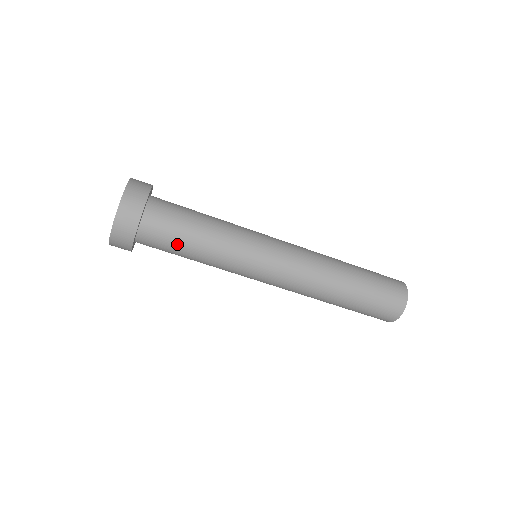
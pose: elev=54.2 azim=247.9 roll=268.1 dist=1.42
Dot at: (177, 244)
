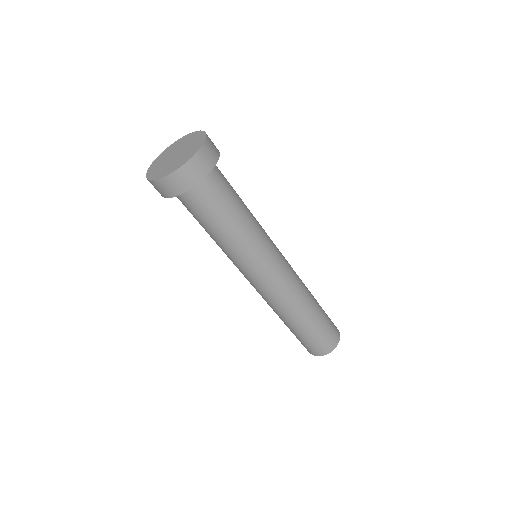
Dot at: (216, 213)
